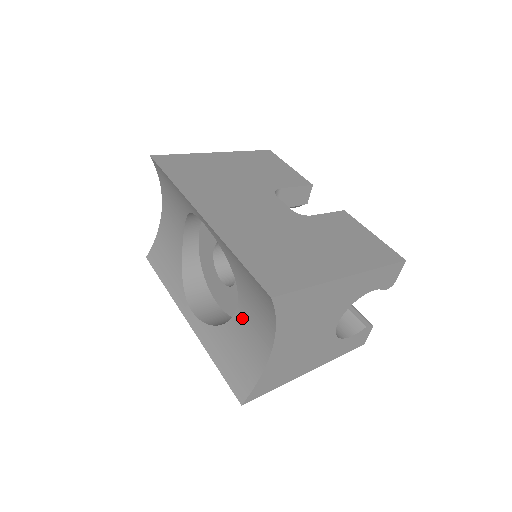
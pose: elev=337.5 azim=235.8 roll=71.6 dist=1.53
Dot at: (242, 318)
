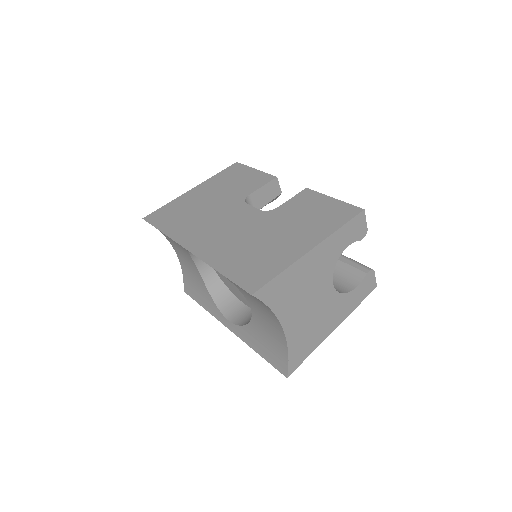
Dot at: (256, 313)
